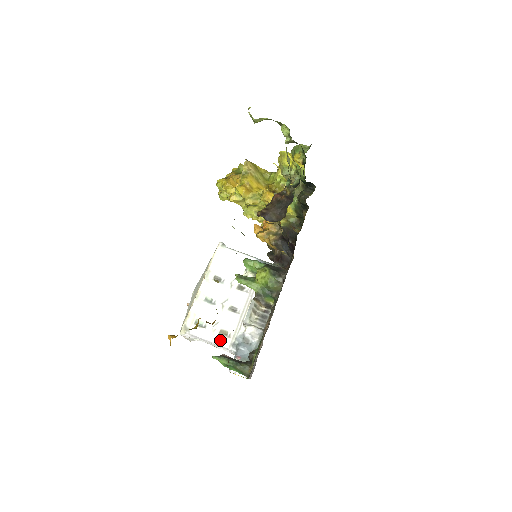
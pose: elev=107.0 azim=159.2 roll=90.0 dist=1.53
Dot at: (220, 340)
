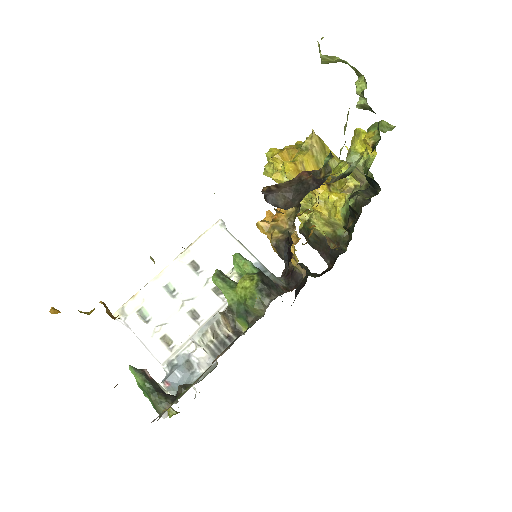
Dot at: (157, 348)
